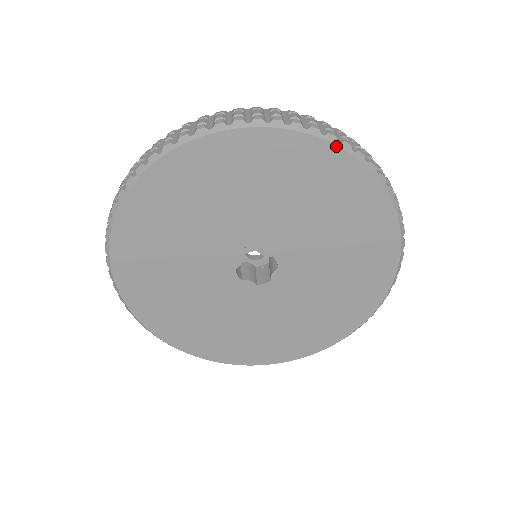
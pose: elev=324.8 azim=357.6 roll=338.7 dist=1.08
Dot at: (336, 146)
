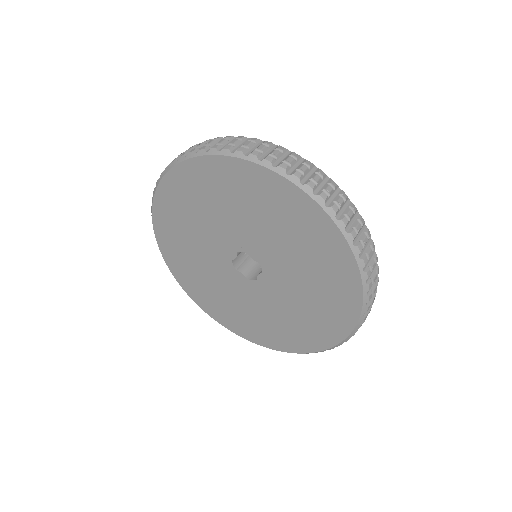
Dot at: (310, 197)
